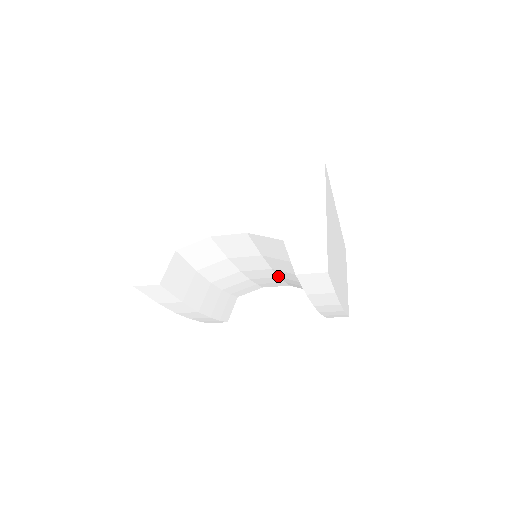
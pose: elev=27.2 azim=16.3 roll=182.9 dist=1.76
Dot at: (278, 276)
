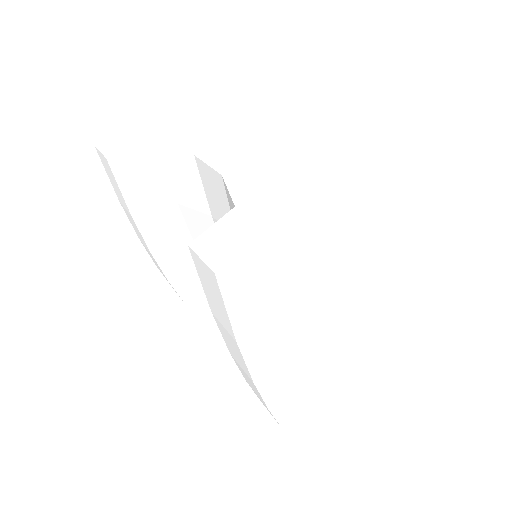
Dot at: occluded
